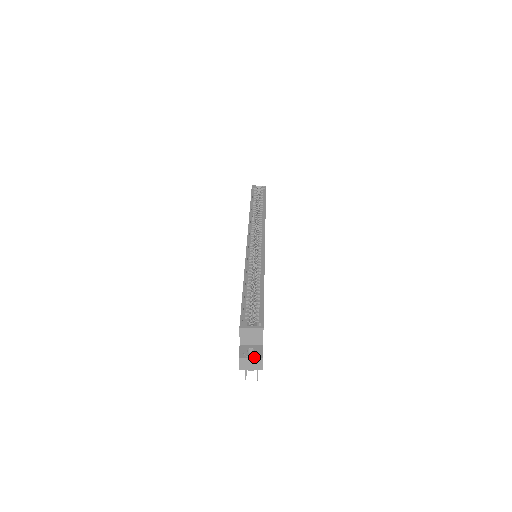
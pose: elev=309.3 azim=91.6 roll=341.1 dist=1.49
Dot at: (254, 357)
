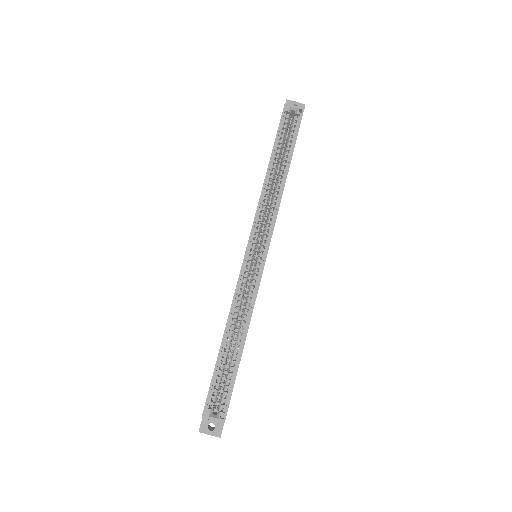
Dot at: (213, 435)
